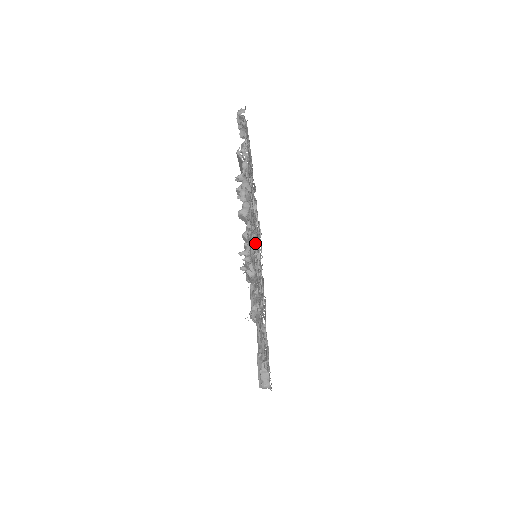
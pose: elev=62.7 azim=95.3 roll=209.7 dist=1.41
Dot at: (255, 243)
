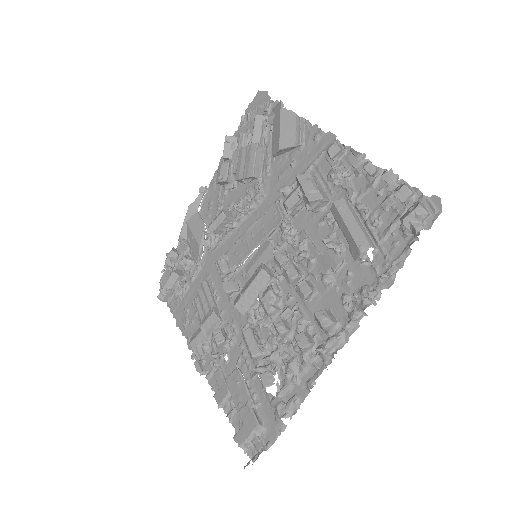
Dot at: (270, 266)
